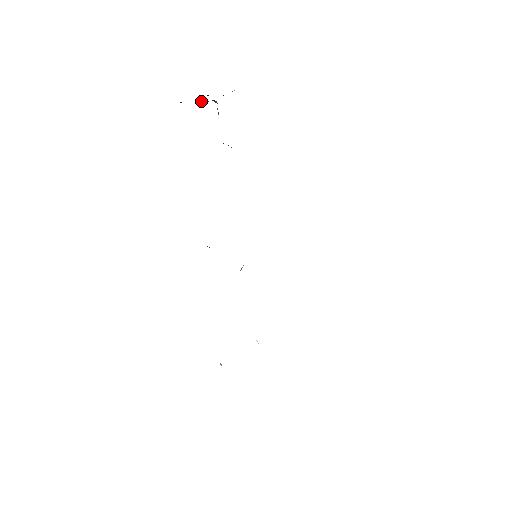
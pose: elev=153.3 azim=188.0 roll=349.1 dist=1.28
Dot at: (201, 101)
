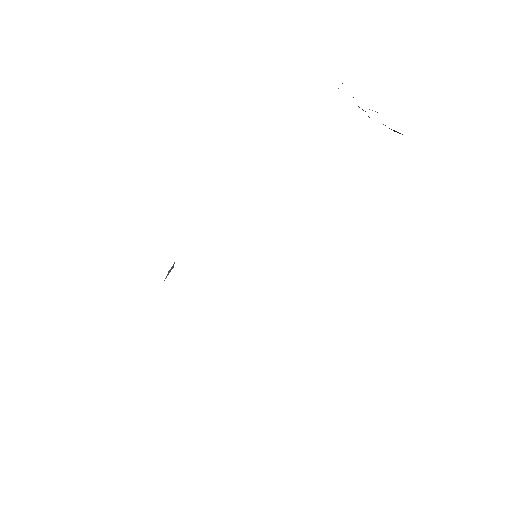
Dot at: occluded
